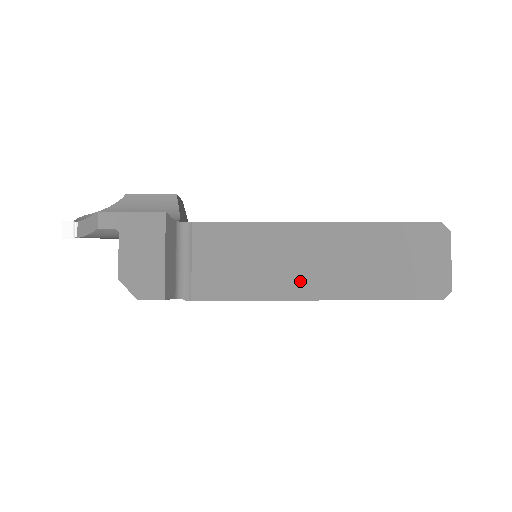
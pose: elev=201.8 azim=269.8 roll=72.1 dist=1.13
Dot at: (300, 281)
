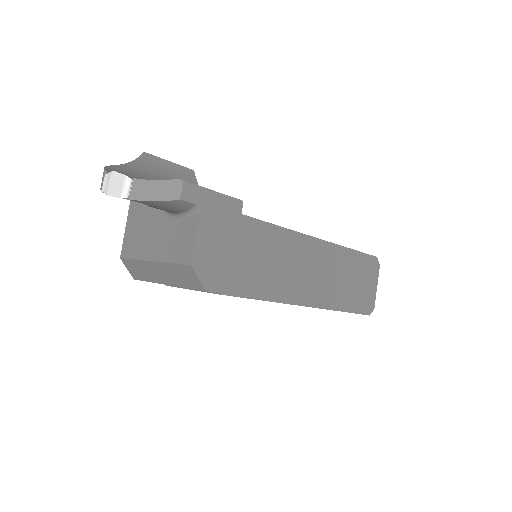
Dot at: (304, 289)
